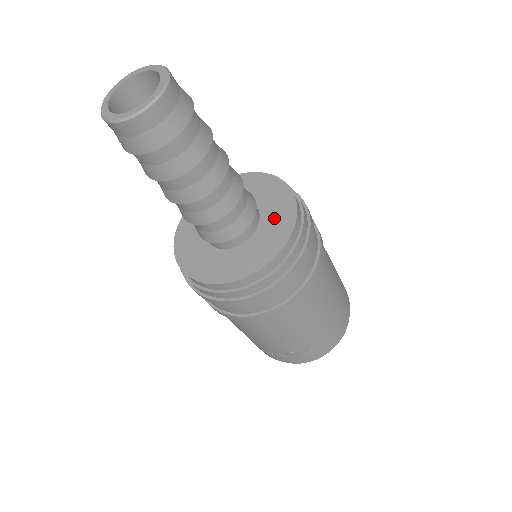
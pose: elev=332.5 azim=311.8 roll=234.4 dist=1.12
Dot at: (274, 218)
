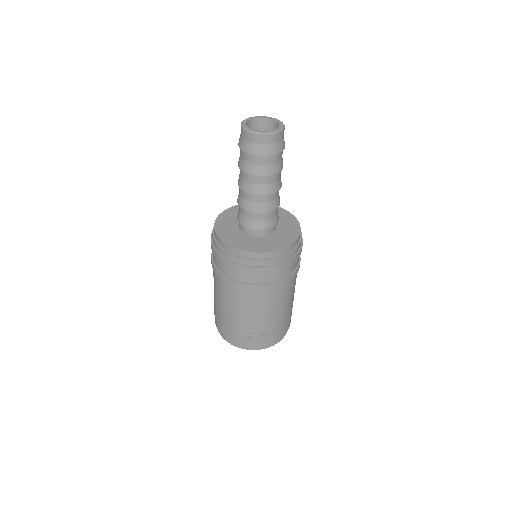
Dot at: (284, 222)
